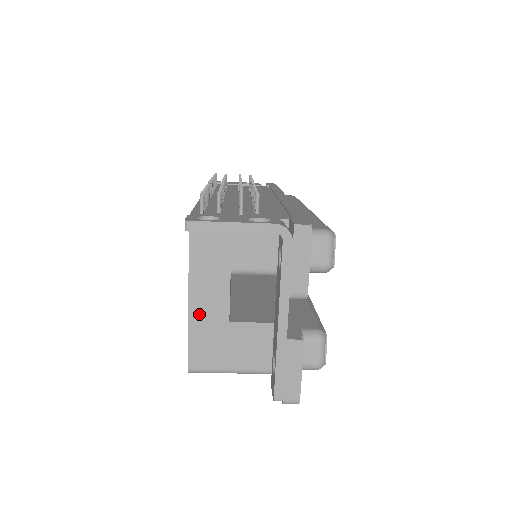
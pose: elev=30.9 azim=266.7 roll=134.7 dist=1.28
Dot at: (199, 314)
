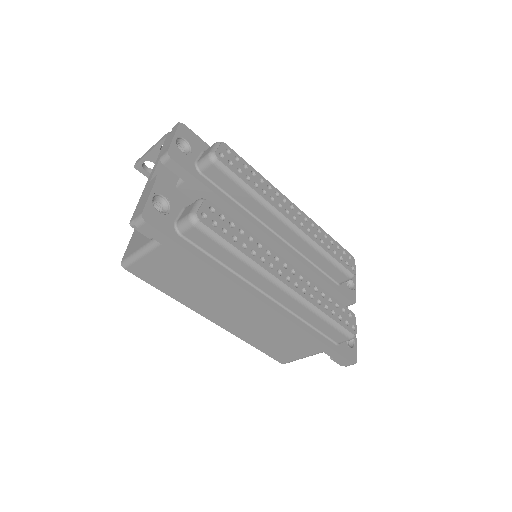
Dot at: occluded
